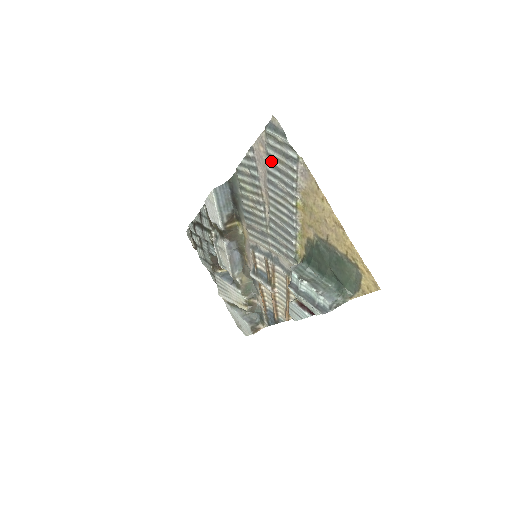
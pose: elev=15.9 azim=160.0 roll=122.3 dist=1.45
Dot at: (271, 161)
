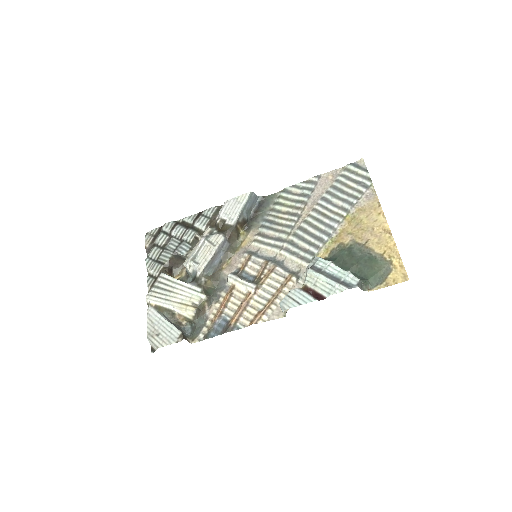
Dot at: (338, 185)
